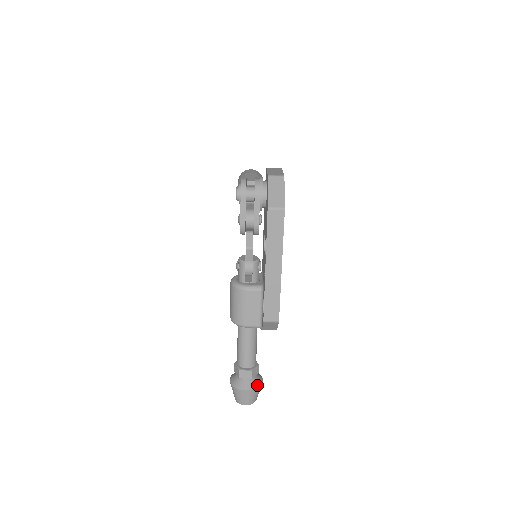
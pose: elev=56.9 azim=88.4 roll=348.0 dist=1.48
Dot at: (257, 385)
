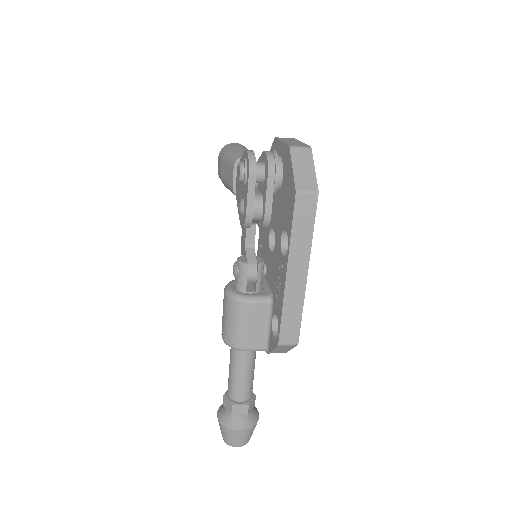
Dot at: (254, 421)
